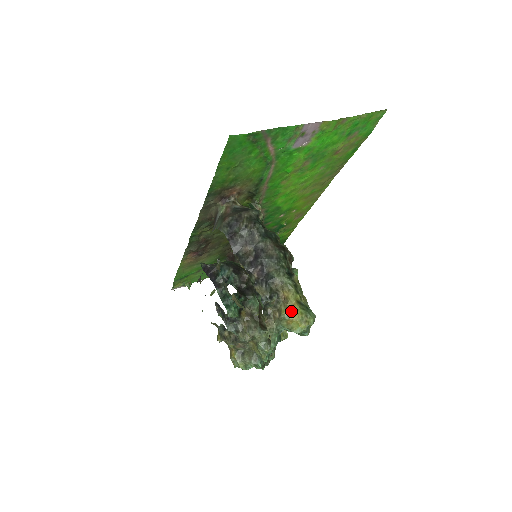
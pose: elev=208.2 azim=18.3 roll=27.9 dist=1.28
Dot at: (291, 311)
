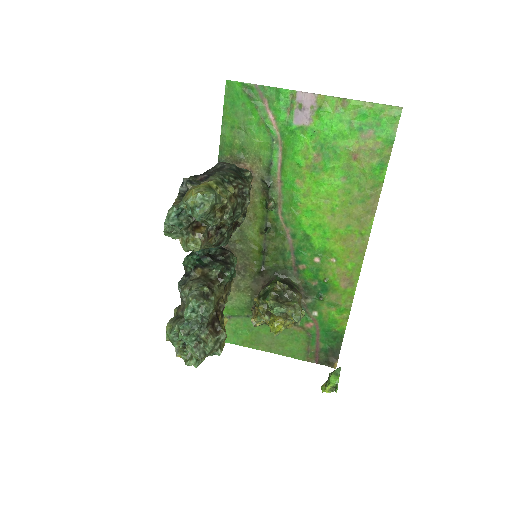
Dot at: (196, 186)
